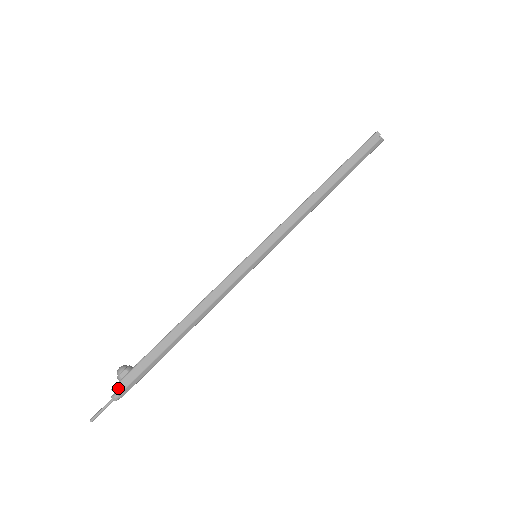
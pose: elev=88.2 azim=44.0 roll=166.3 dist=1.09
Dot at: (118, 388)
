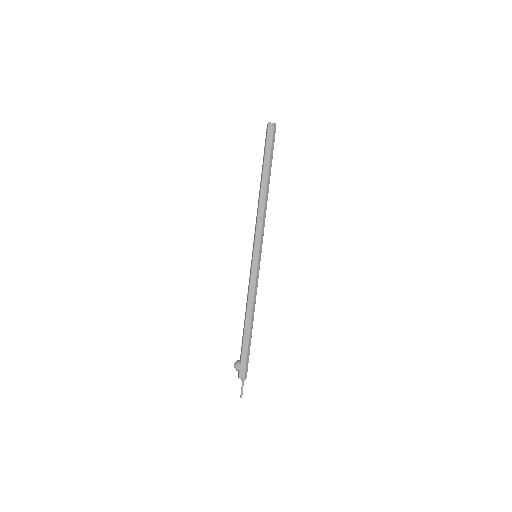
Dot at: (241, 376)
